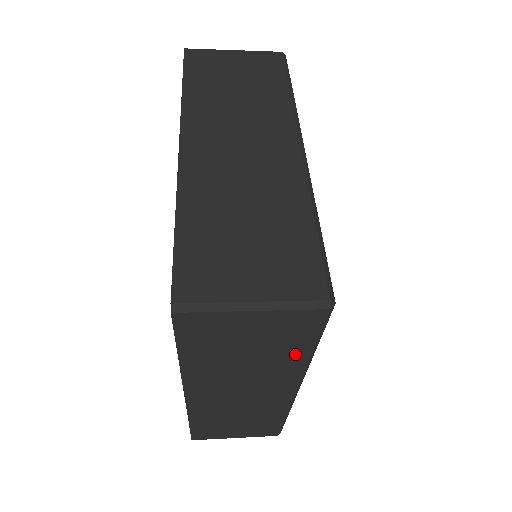
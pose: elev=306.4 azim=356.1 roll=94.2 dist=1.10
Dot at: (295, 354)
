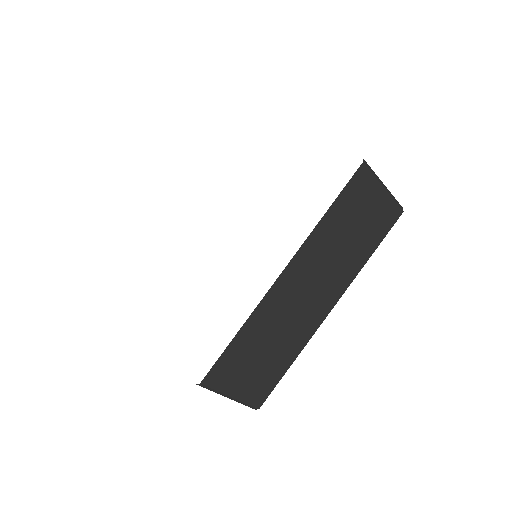
Dot at: occluded
